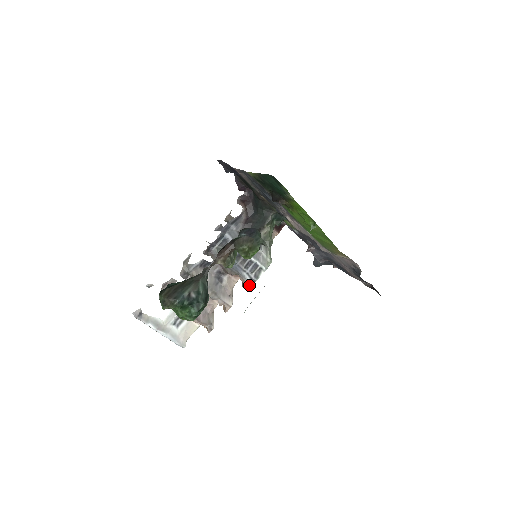
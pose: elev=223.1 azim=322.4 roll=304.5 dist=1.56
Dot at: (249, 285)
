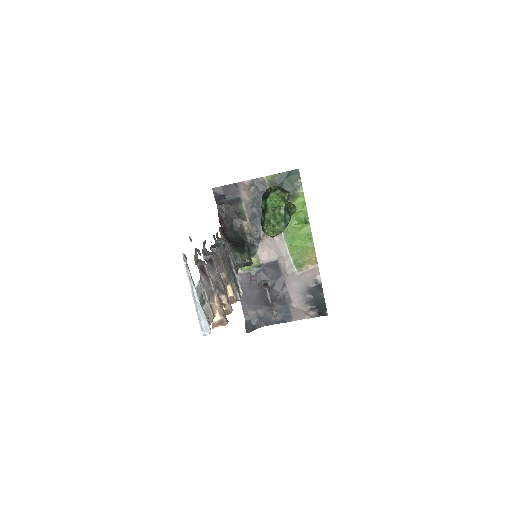
Dot at: (237, 299)
